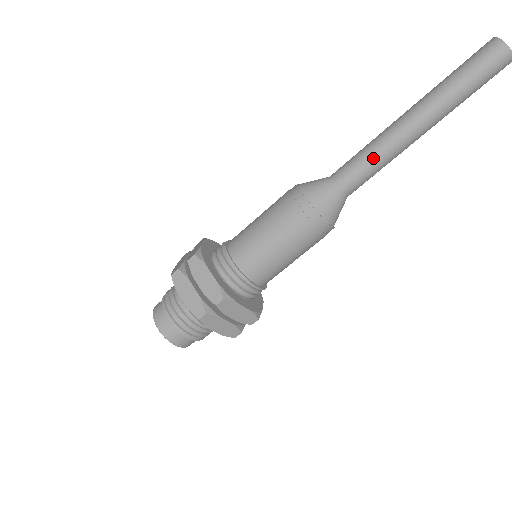
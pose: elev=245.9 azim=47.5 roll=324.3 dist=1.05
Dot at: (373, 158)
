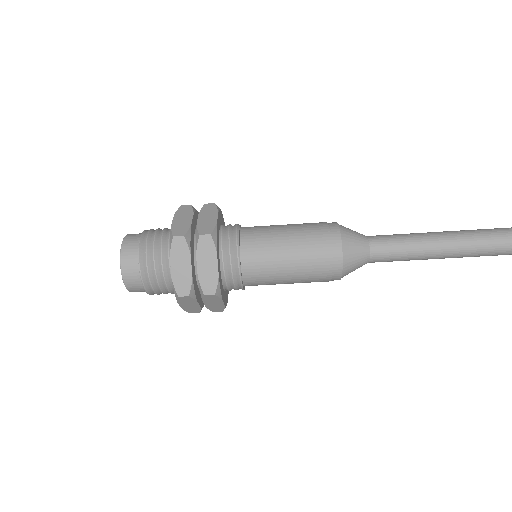
Dot at: (412, 239)
